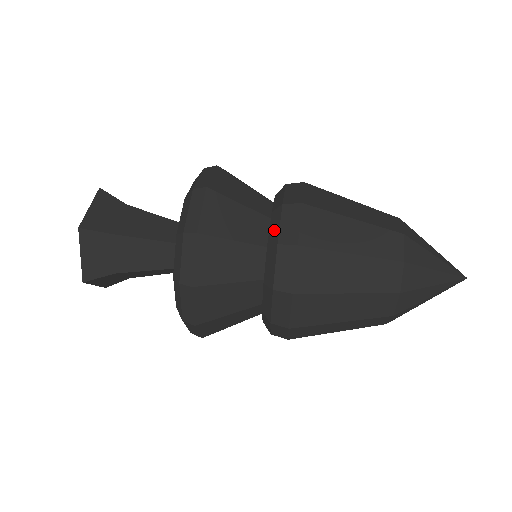
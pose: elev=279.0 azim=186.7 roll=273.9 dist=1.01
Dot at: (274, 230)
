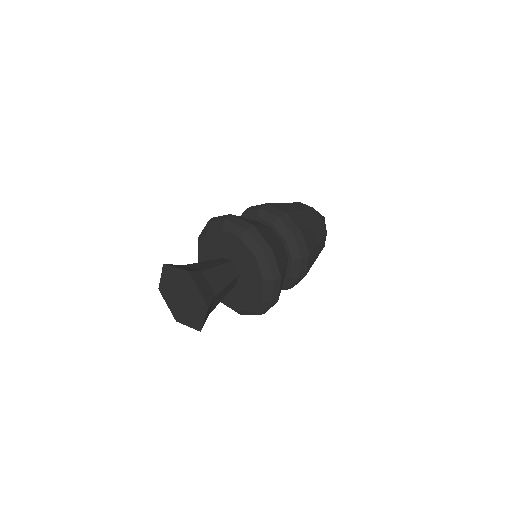
Dot at: (269, 217)
